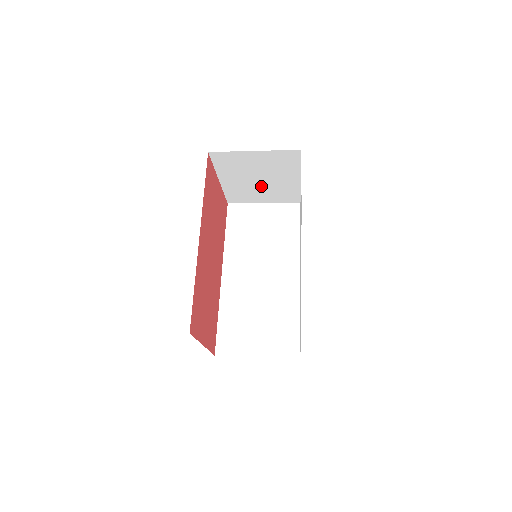
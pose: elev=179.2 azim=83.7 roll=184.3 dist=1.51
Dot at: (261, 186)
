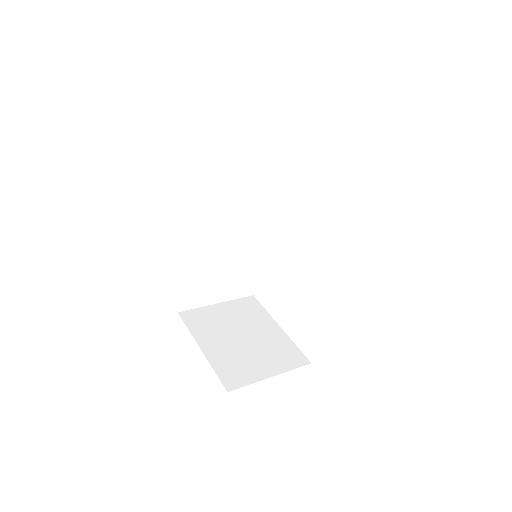
Dot at: occluded
